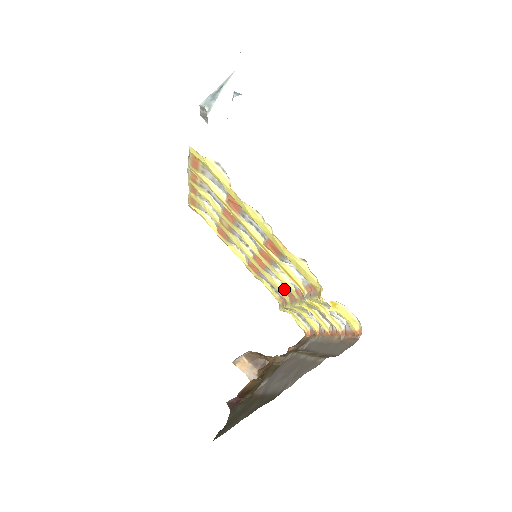
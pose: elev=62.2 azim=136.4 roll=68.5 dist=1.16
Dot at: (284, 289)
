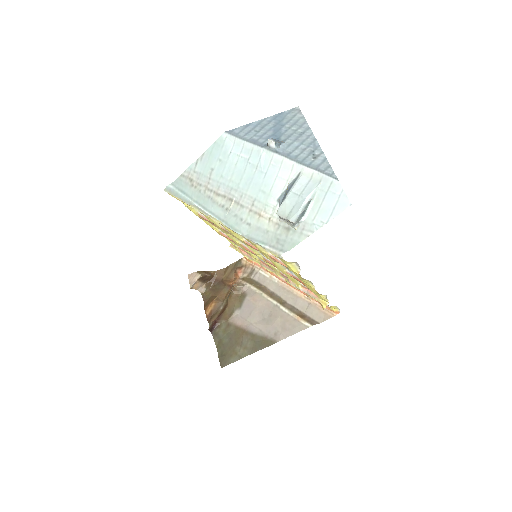
Dot at: (258, 258)
